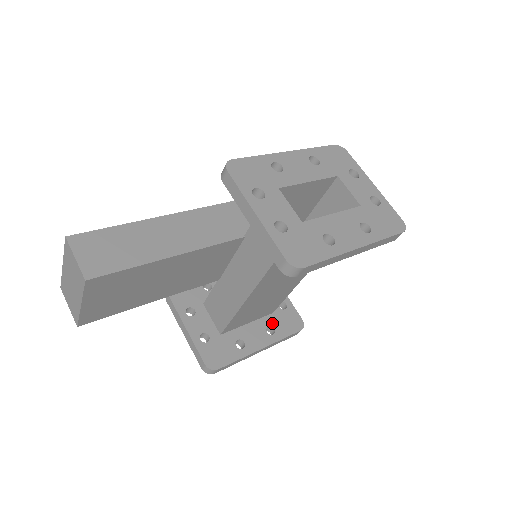
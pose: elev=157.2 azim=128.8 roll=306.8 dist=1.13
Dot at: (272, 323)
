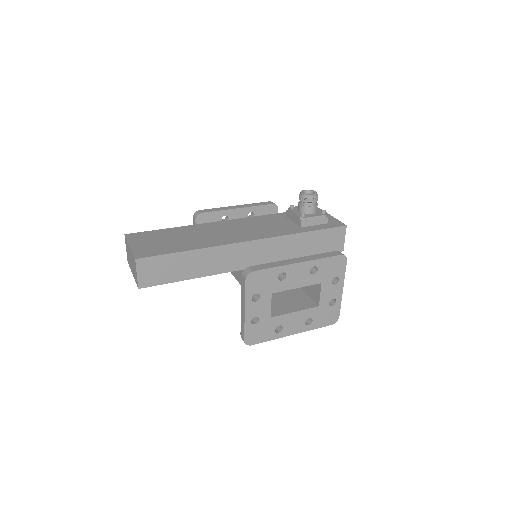
Dot at: occluded
